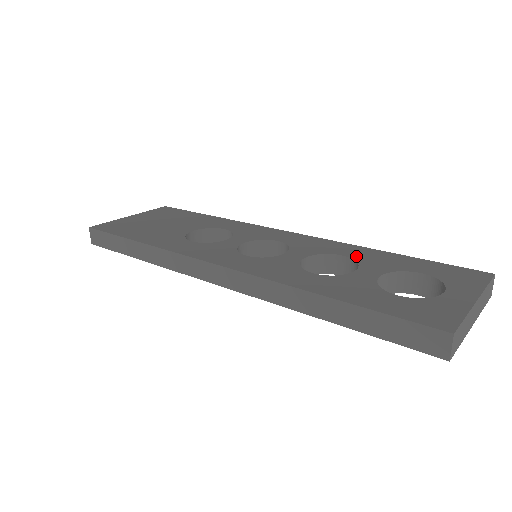
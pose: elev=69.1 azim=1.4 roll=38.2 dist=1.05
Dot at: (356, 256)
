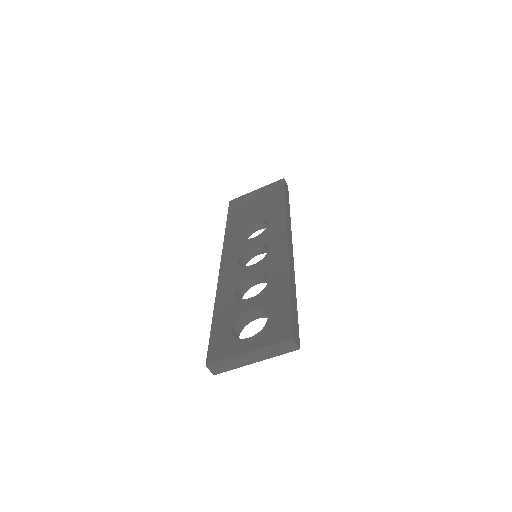
Dot at: (271, 283)
